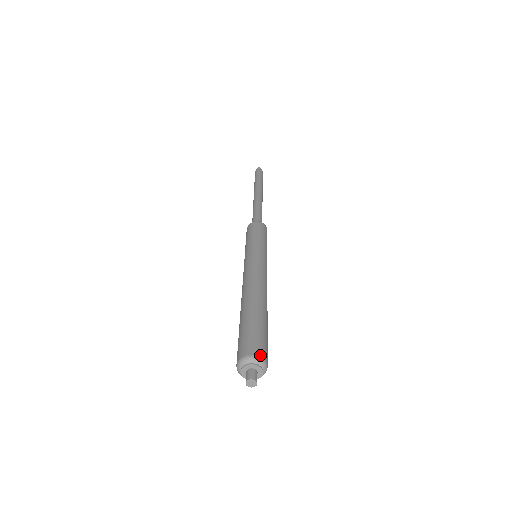
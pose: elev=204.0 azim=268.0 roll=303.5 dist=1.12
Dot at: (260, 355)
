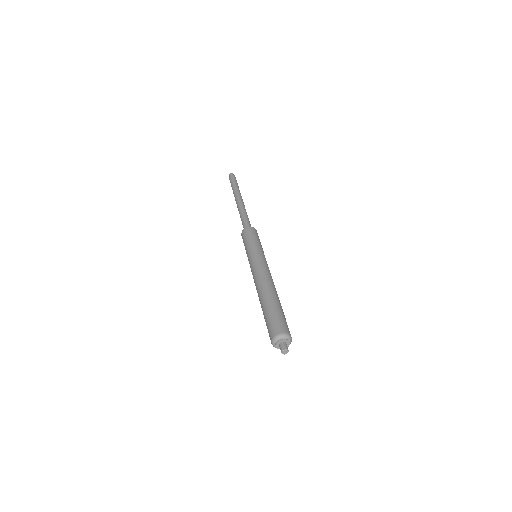
Dot at: (282, 332)
